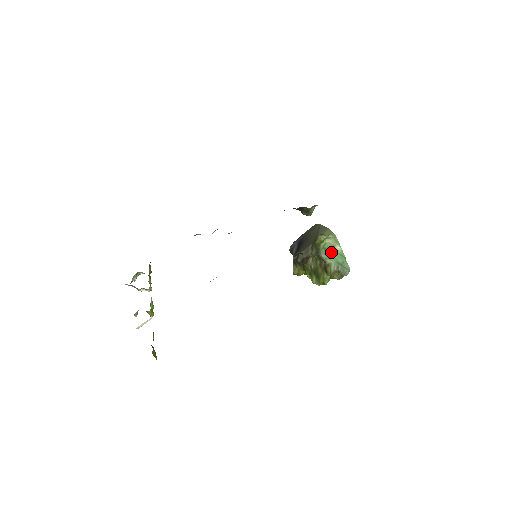
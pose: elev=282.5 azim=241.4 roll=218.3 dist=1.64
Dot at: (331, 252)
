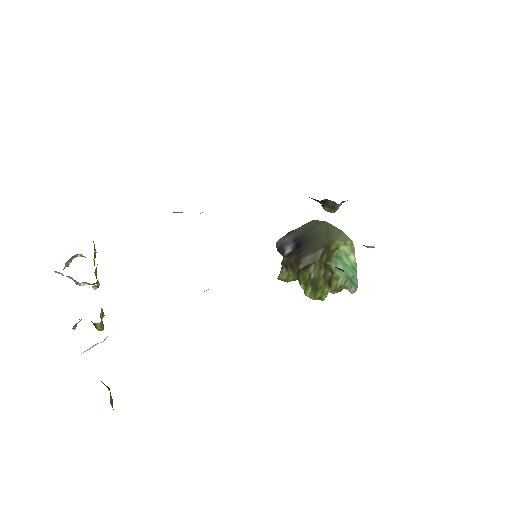
Dot at: (343, 262)
